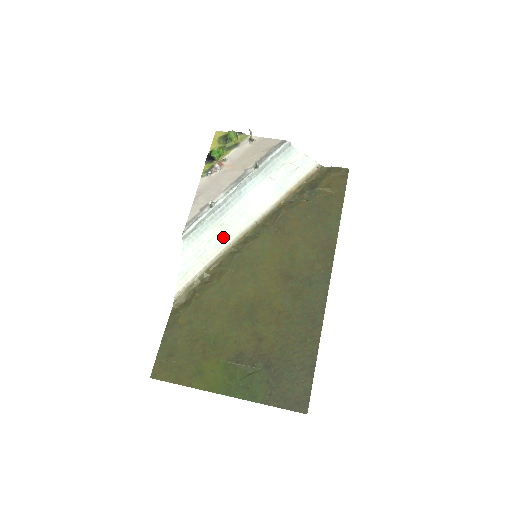
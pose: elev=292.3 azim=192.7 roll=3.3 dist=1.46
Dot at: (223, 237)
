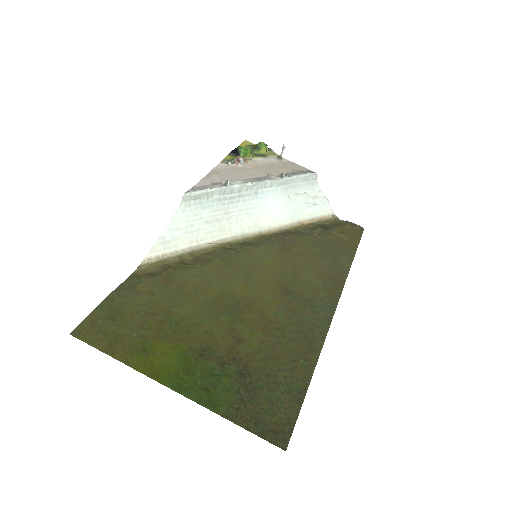
Dot at: (222, 227)
